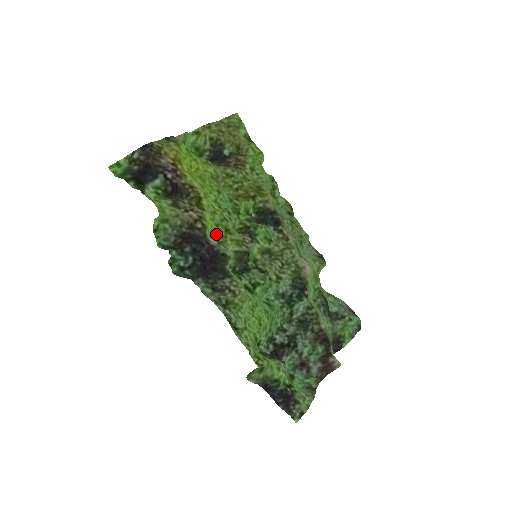
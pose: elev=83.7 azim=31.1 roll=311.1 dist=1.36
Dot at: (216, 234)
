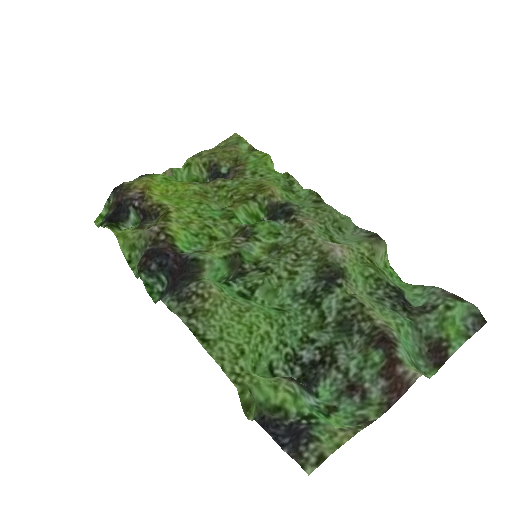
Dot at: (196, 245)
